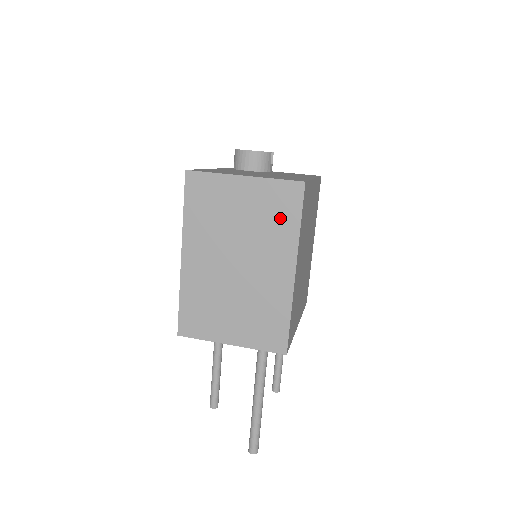
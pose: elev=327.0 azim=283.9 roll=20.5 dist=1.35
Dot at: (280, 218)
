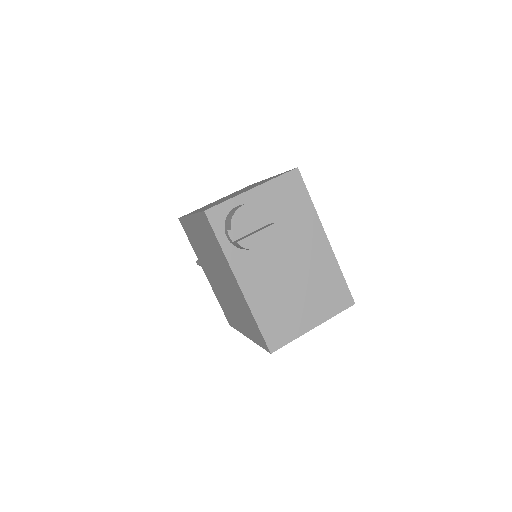
Dot at: occluded
